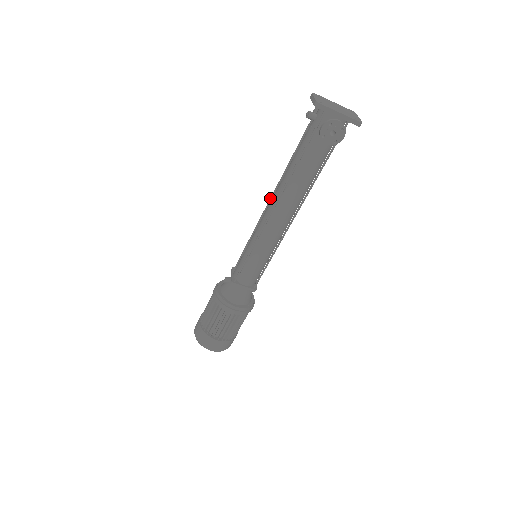
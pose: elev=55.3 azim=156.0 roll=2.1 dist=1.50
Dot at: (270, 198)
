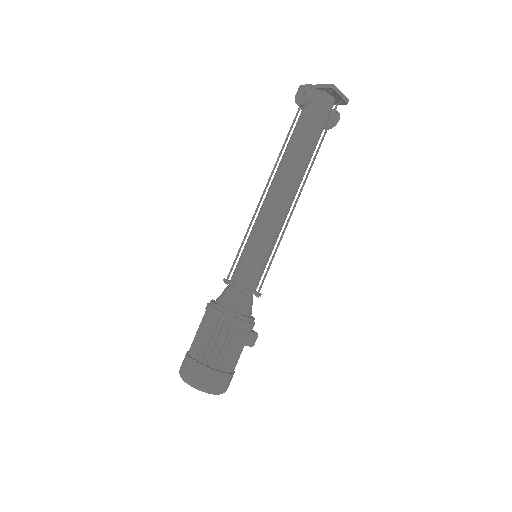
Dot at: occluded
